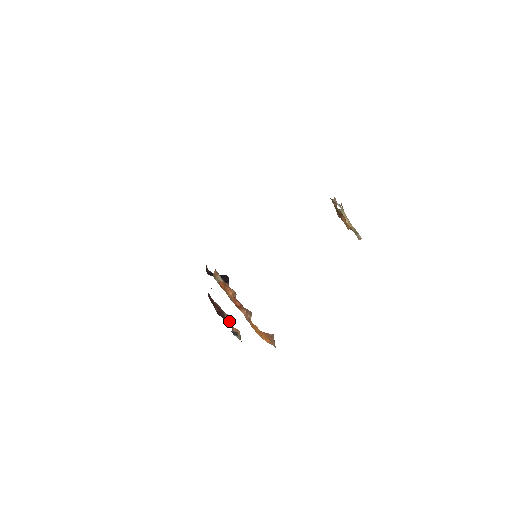
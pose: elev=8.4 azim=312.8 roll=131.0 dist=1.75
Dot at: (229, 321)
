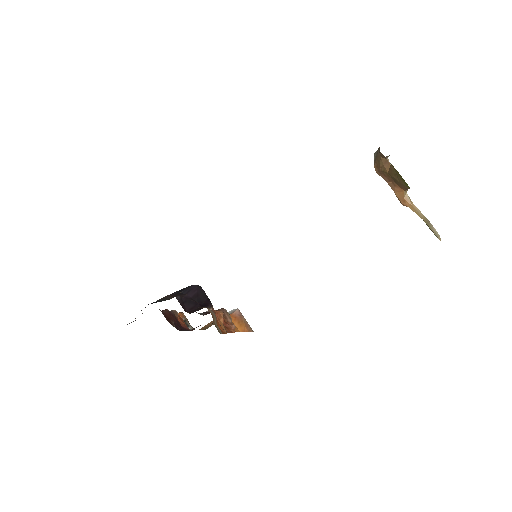
Dot at: (179, 318)
